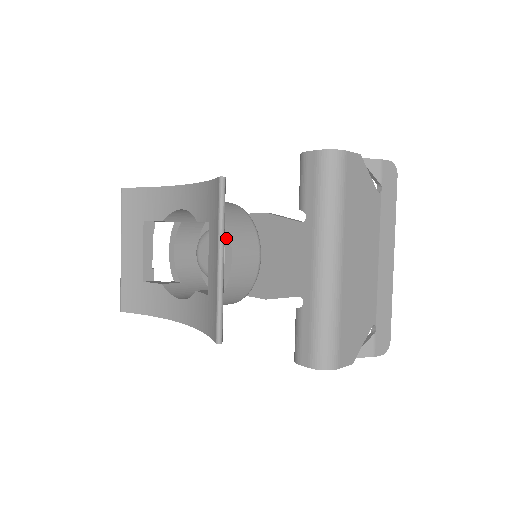
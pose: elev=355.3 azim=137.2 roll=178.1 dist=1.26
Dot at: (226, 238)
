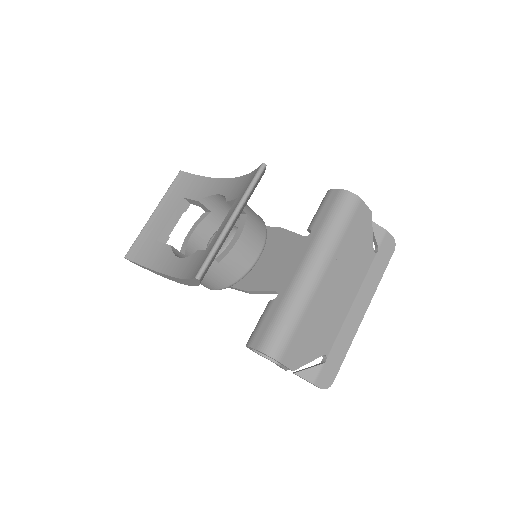
Dot at: (241, 224)
